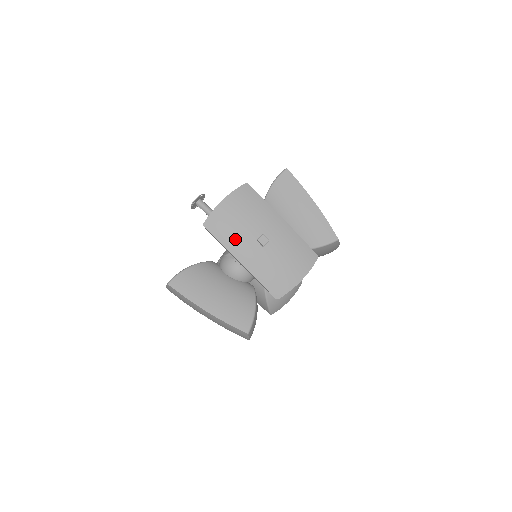
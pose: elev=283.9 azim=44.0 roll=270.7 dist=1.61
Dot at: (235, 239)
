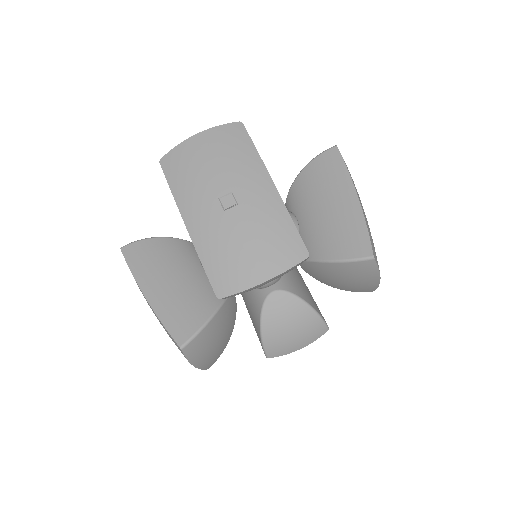
Dot at: (190, 189)
